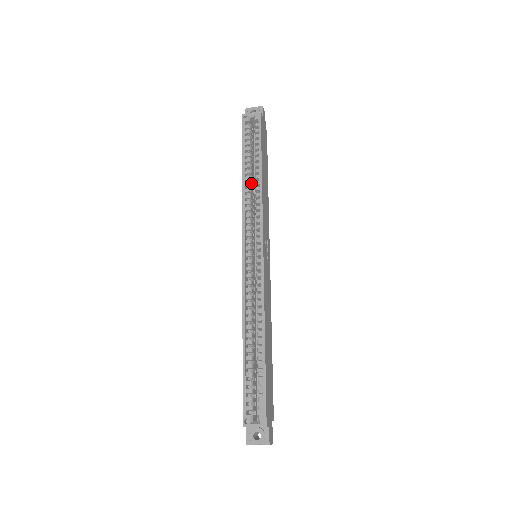
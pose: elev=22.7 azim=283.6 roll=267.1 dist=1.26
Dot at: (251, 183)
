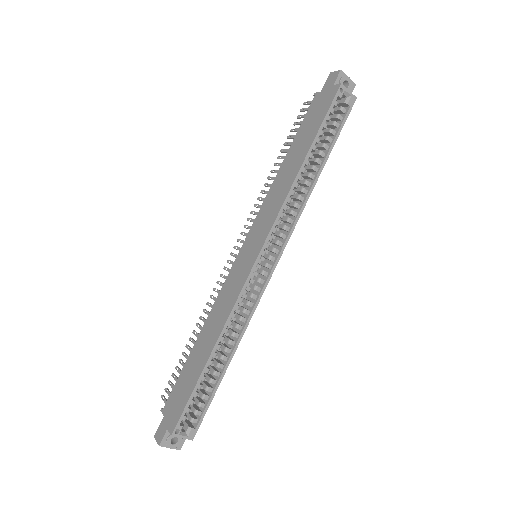
Dot at: (301, 177)
